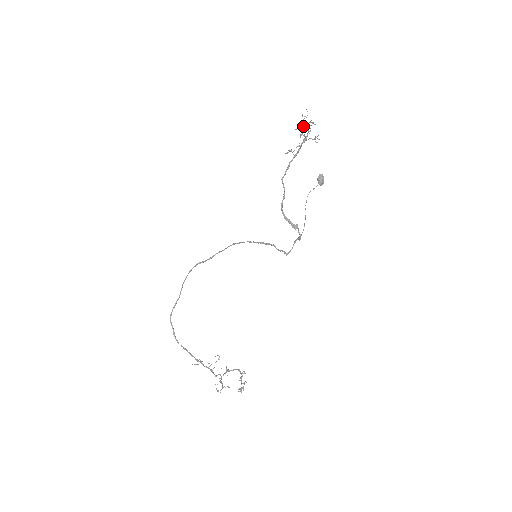
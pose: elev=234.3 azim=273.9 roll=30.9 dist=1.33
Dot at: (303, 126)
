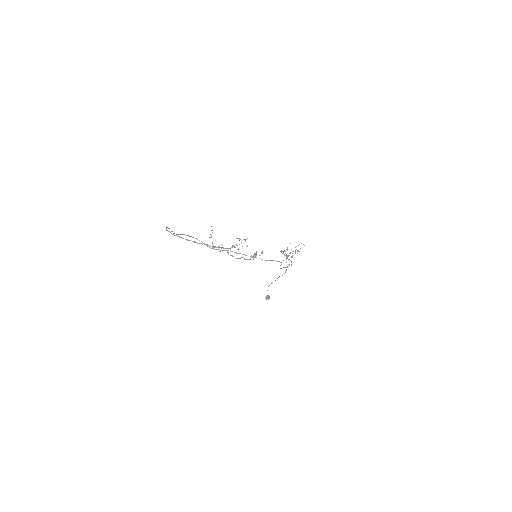
Dot at: (293, 251)
